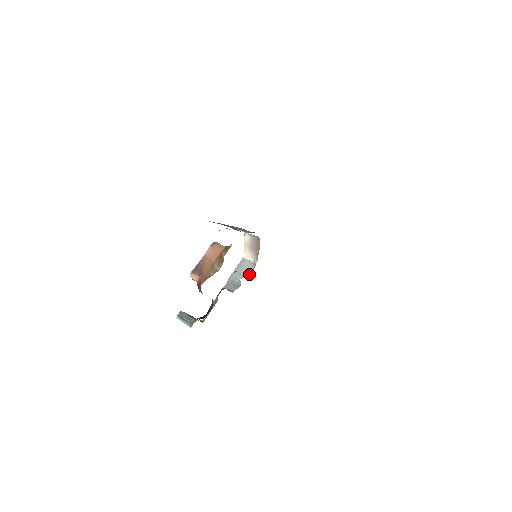
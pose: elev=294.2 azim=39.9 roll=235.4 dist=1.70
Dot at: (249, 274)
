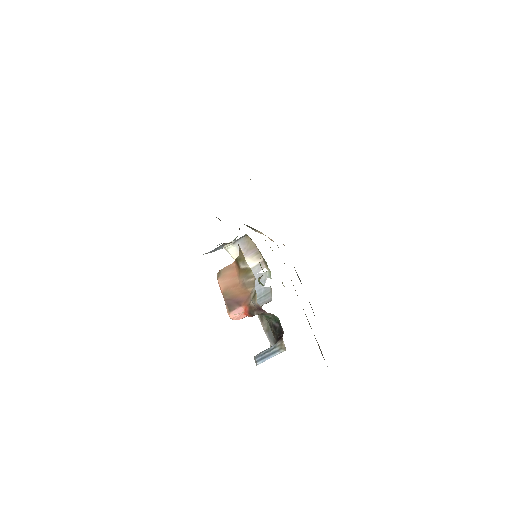
Dot at: (267, 274)
